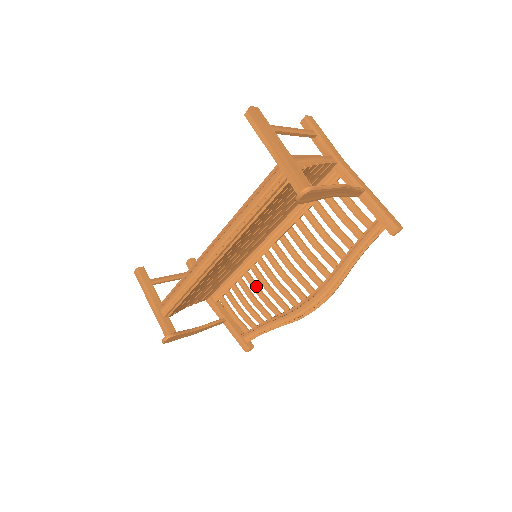
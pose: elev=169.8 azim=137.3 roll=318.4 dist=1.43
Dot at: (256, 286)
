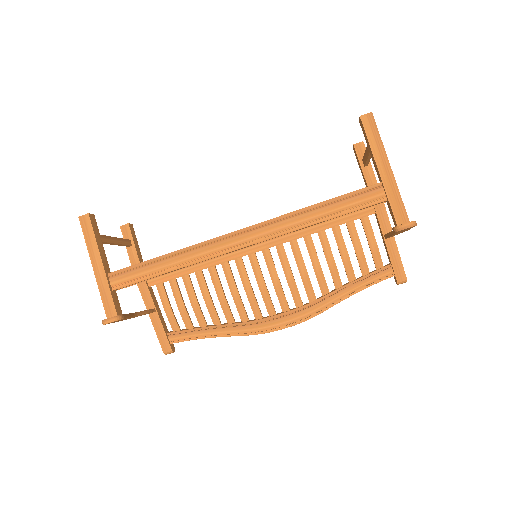
Dot at: (220, 285)
